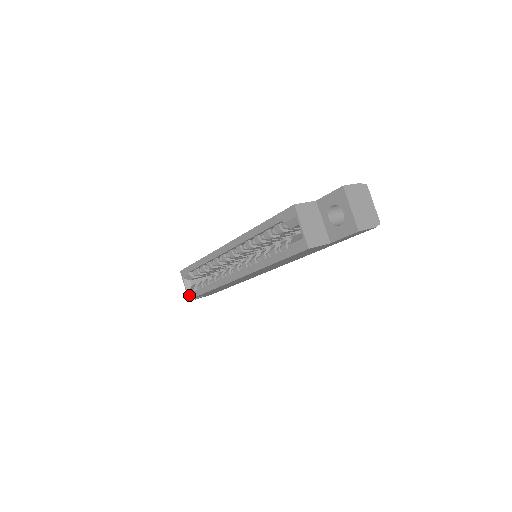
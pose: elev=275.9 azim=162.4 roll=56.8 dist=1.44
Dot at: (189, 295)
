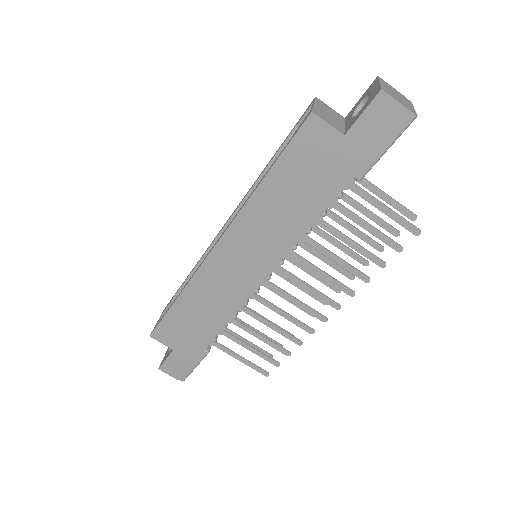
Dot at: (154, 328)
